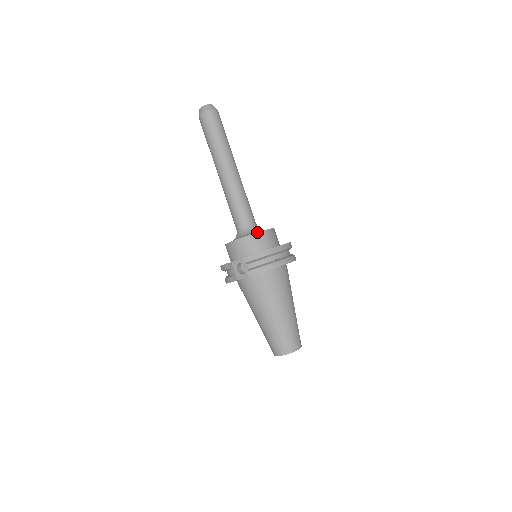
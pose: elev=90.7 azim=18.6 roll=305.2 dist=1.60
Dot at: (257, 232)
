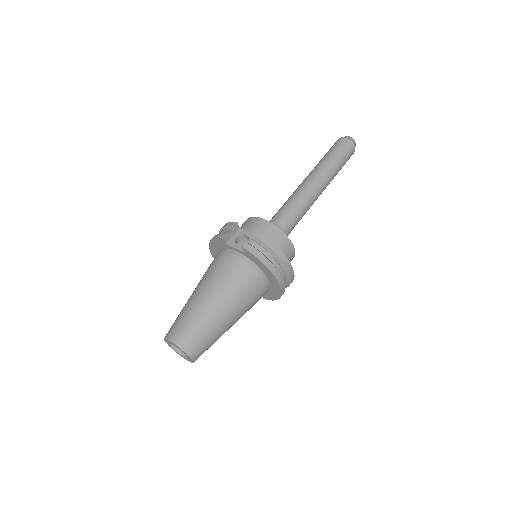
Dot at: occluded
